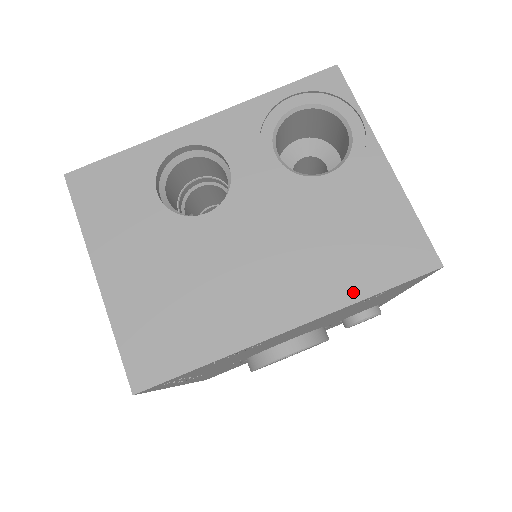
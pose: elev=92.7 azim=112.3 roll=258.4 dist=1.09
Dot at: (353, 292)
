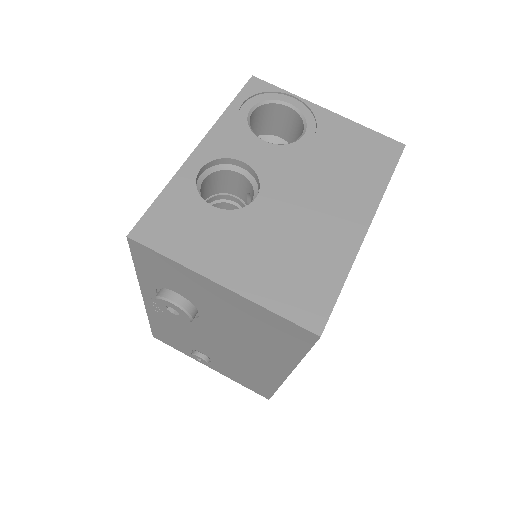
Dot at: (379, 185)
